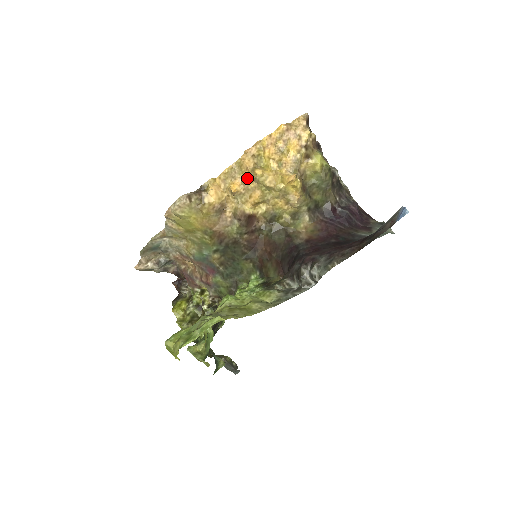
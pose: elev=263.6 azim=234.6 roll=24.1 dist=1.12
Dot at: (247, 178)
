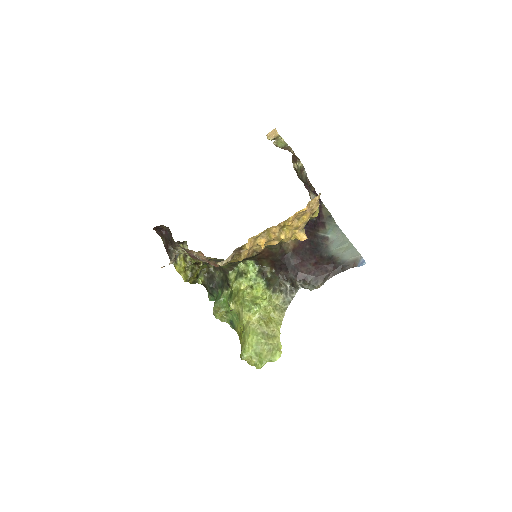
Dot at: (273, 238)
